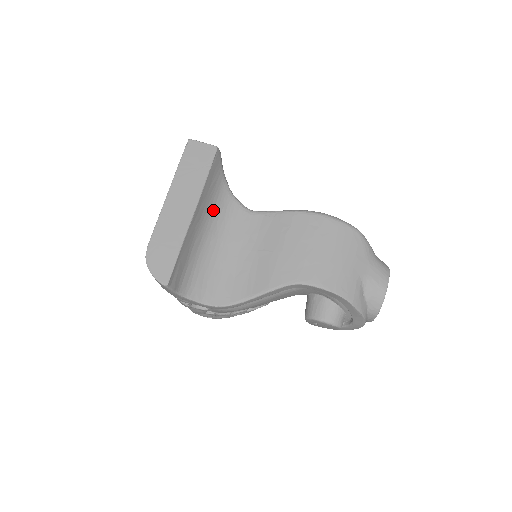
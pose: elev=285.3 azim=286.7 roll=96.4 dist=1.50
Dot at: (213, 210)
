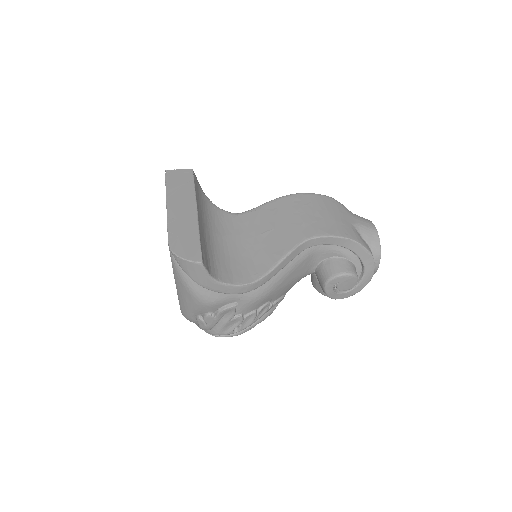
Dot at: (208, 216)
